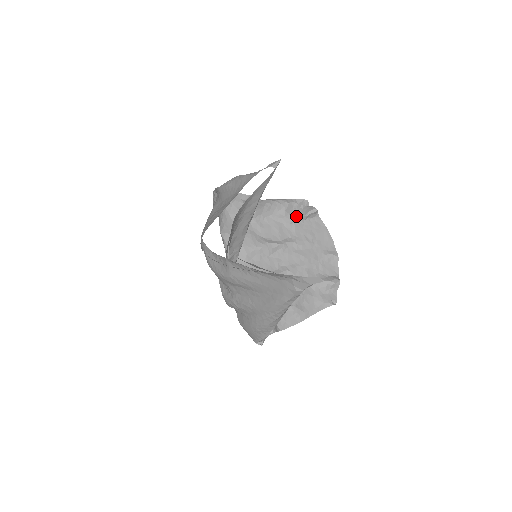
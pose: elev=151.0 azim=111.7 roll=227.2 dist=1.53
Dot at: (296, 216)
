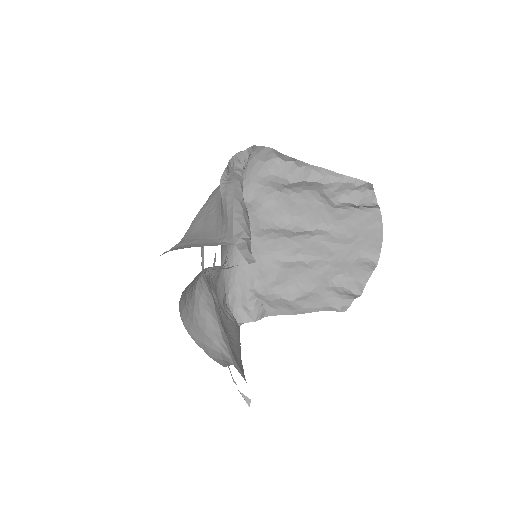
Dot at: (345, 203)
